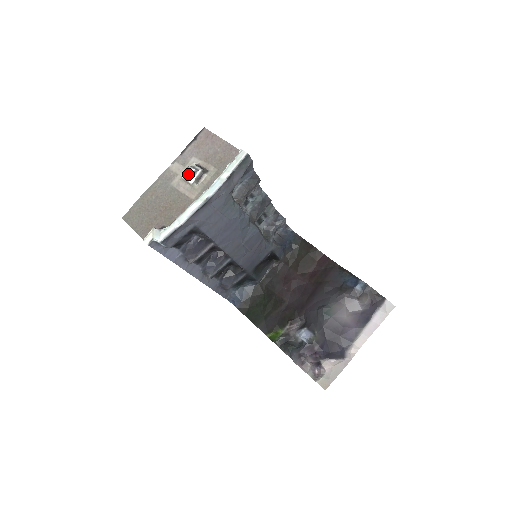
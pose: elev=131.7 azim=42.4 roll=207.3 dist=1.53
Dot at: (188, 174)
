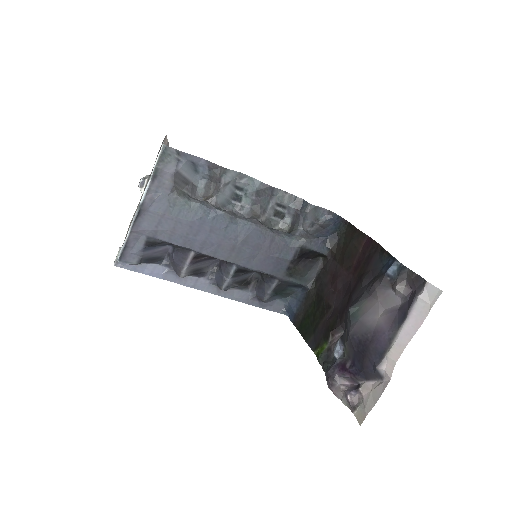
Dot at: (138, 186)
